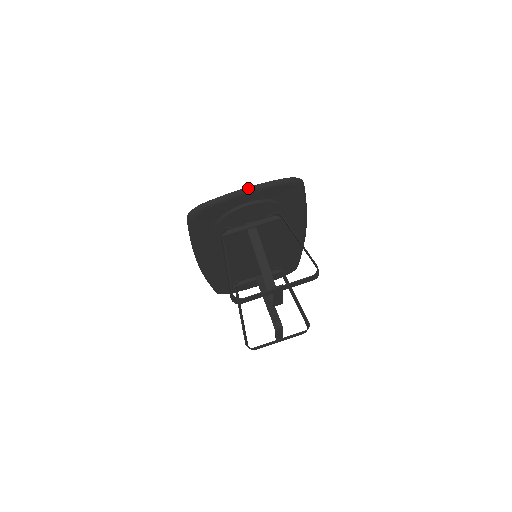
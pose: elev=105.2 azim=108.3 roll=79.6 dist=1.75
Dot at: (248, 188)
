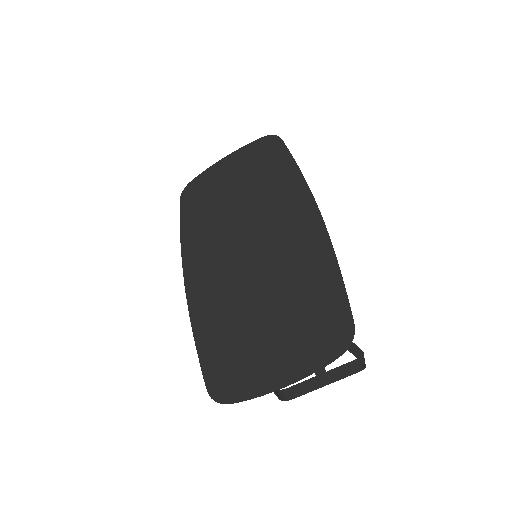
Dot at: occluded
